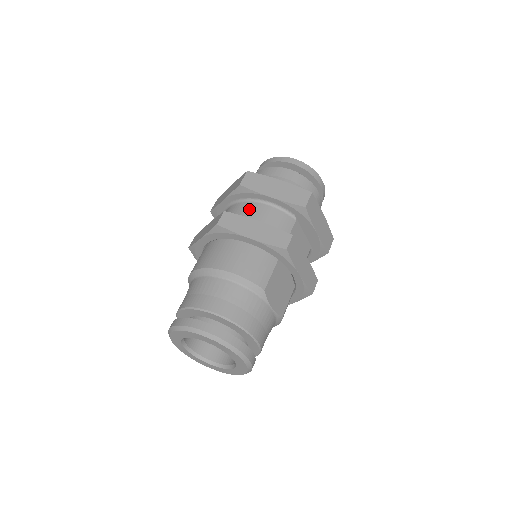
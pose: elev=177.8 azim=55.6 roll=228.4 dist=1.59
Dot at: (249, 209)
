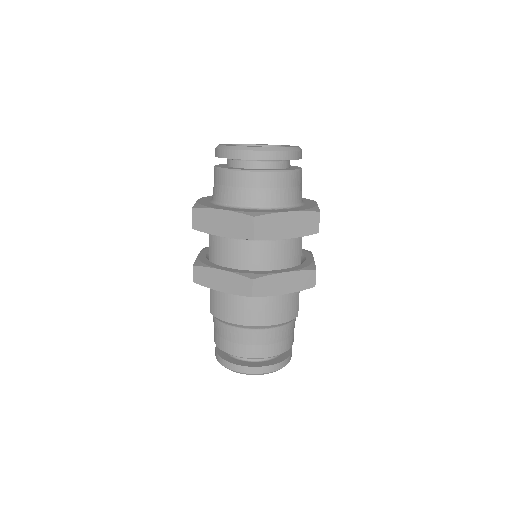
Dot at: (264, 251)
